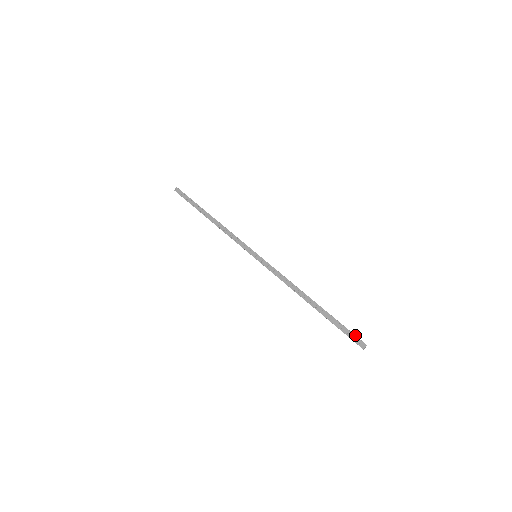
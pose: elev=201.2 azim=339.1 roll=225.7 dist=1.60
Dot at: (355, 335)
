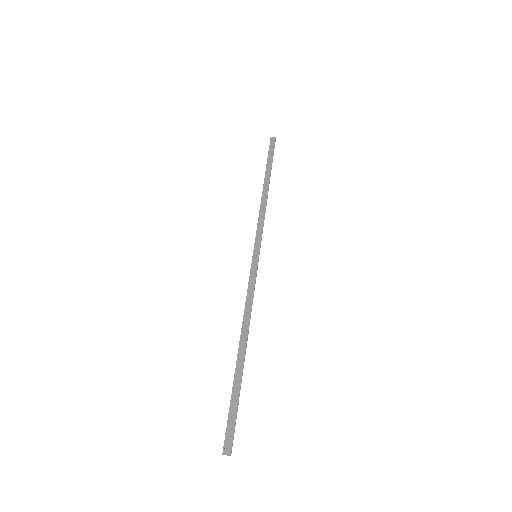
Dot at: (234, 430)
